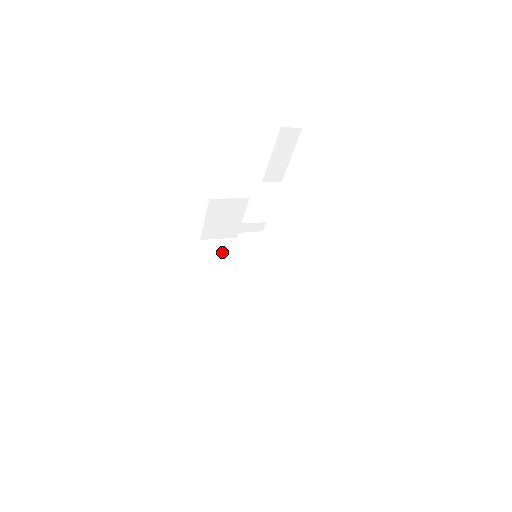
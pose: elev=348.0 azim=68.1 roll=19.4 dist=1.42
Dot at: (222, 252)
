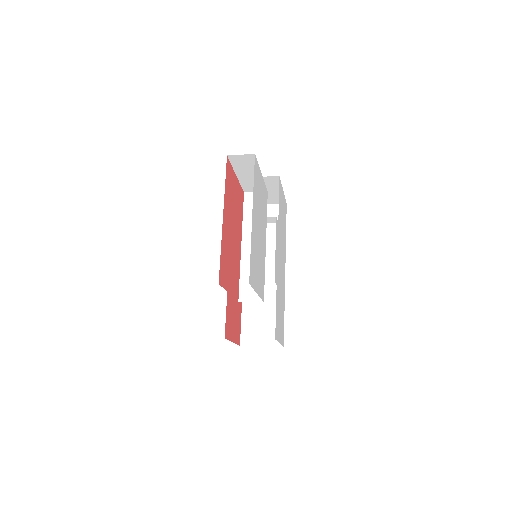
Dot at: occluded
